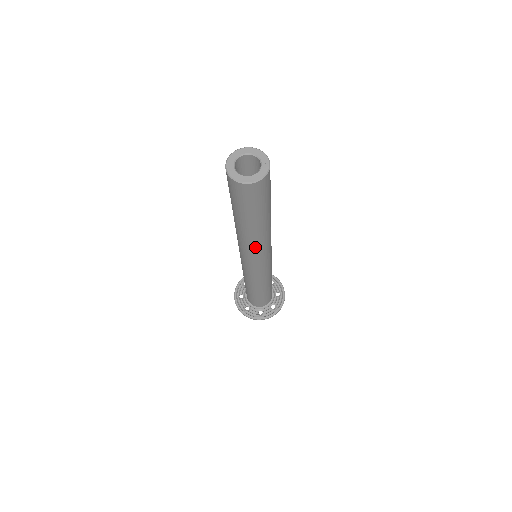
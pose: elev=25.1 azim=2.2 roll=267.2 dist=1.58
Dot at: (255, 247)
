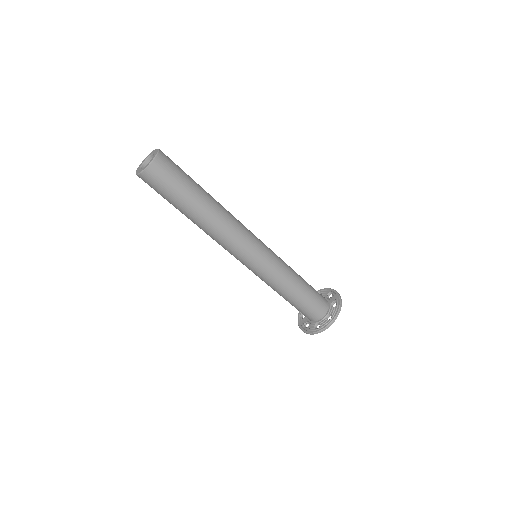
Dot at: (220, 238)
